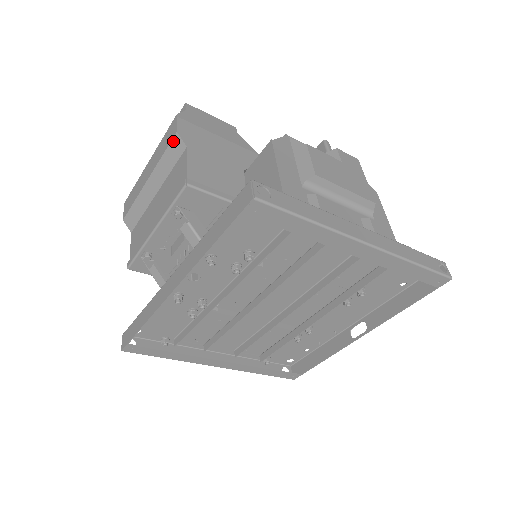
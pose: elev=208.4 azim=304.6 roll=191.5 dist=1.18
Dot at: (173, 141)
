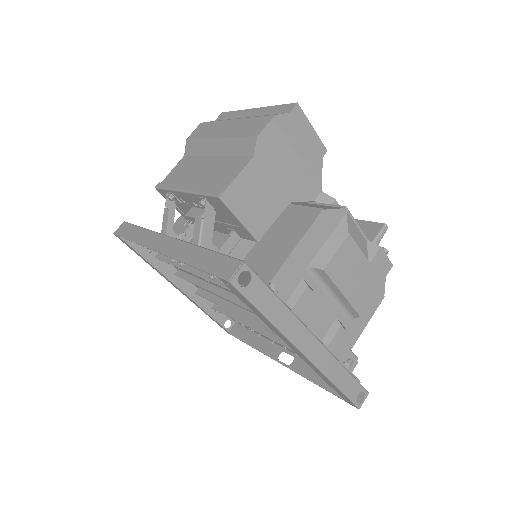
Dot at: (250, 138)
